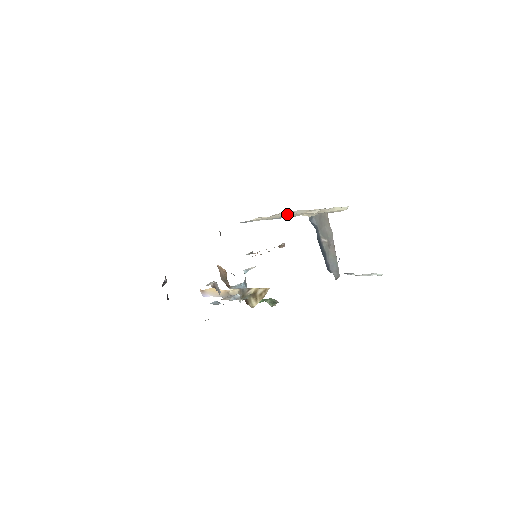
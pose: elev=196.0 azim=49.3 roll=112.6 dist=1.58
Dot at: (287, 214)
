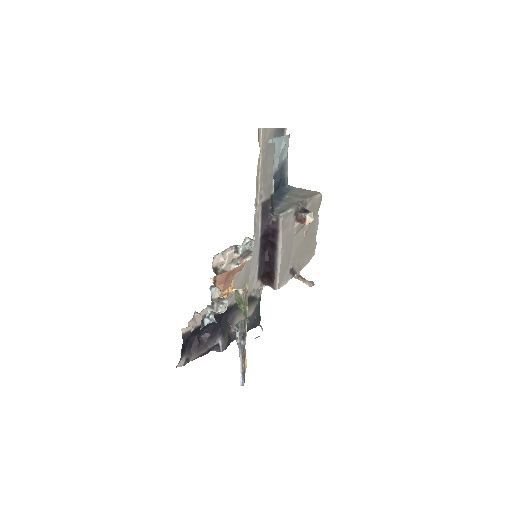
Dot at: occluded
